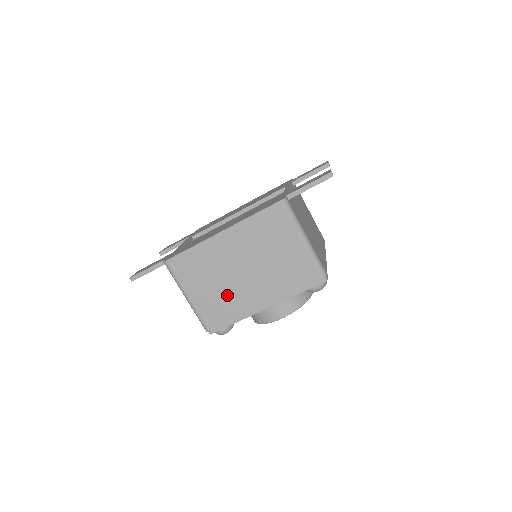
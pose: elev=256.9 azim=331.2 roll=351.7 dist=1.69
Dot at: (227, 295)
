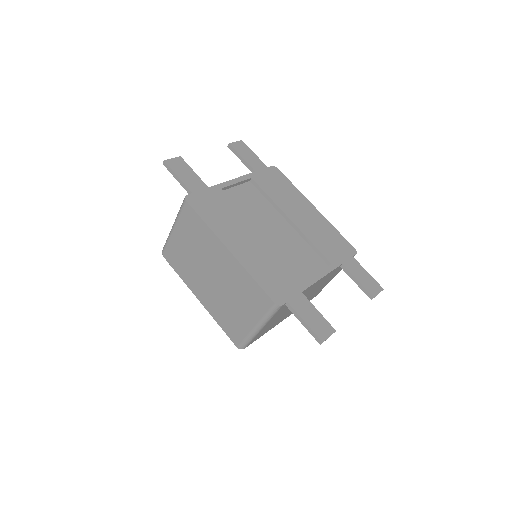
Dot at: (191, 265)
